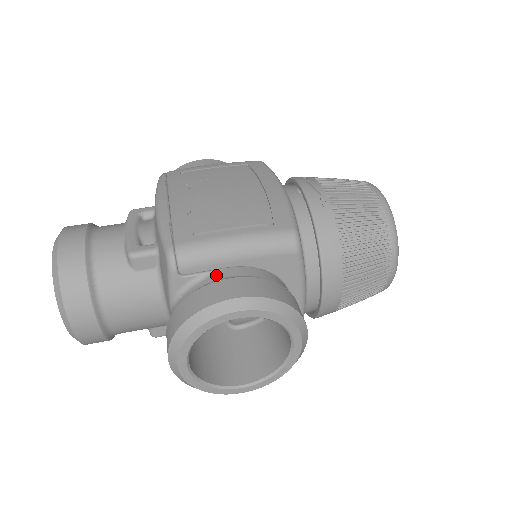
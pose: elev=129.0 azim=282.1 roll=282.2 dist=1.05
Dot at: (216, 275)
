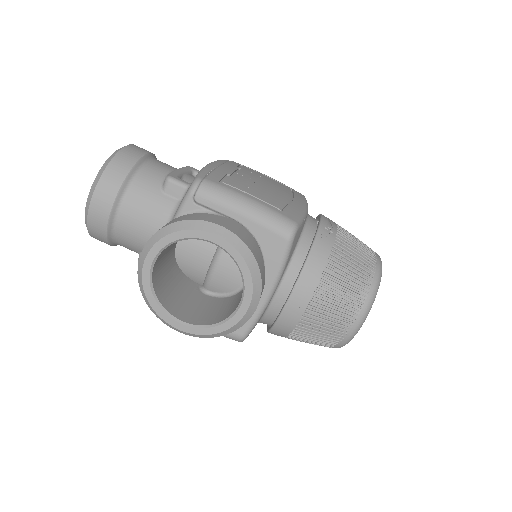
Dot at: occluded
